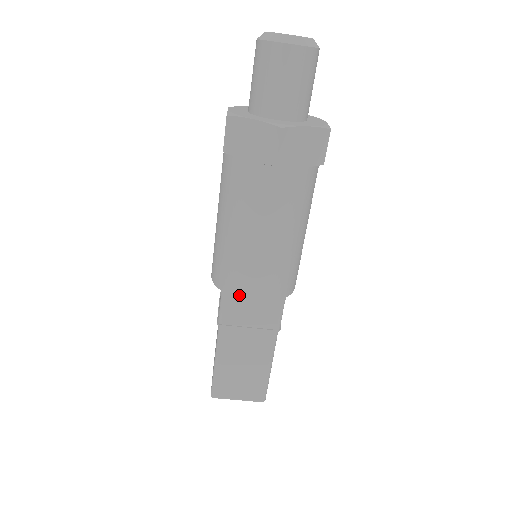
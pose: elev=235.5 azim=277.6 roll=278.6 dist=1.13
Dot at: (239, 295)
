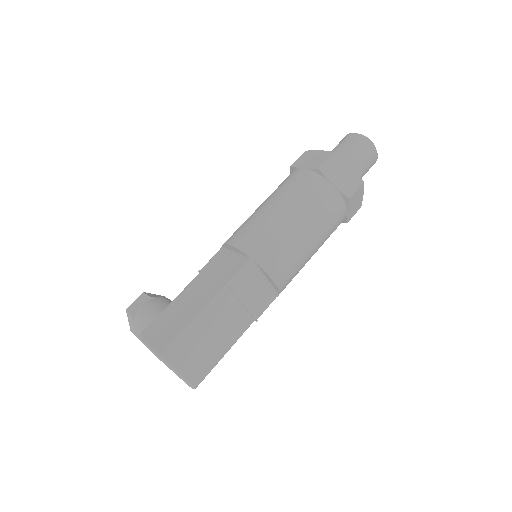
Dot at: (267, 268)
